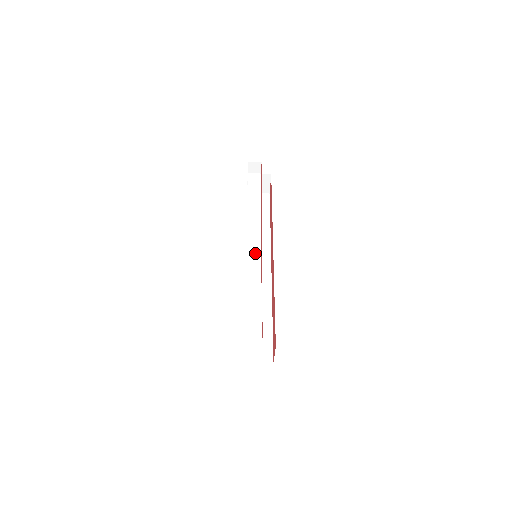
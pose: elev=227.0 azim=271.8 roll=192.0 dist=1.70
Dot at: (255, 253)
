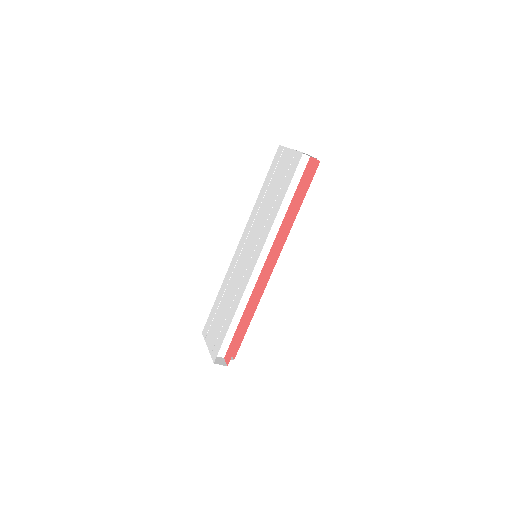
Dot at: (256, 269)
